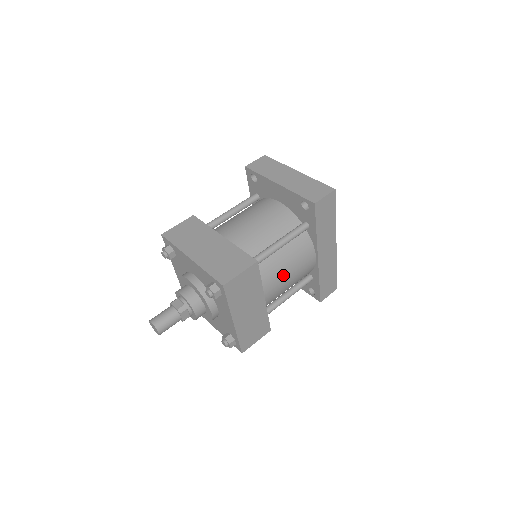
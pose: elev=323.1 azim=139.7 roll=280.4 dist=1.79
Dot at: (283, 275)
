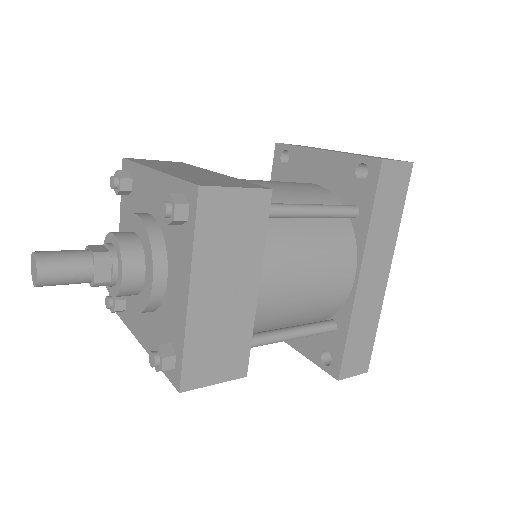
Dot at: (300, 268)
